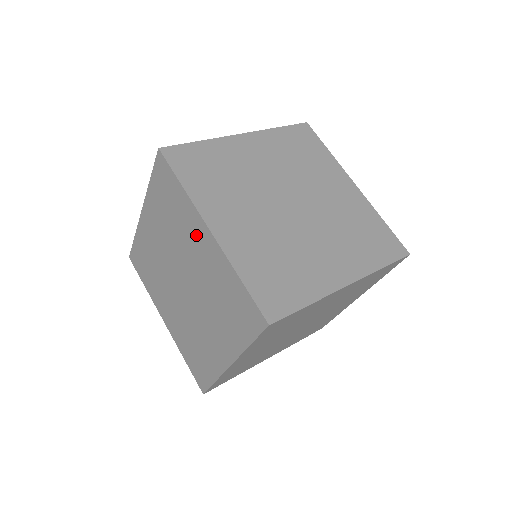
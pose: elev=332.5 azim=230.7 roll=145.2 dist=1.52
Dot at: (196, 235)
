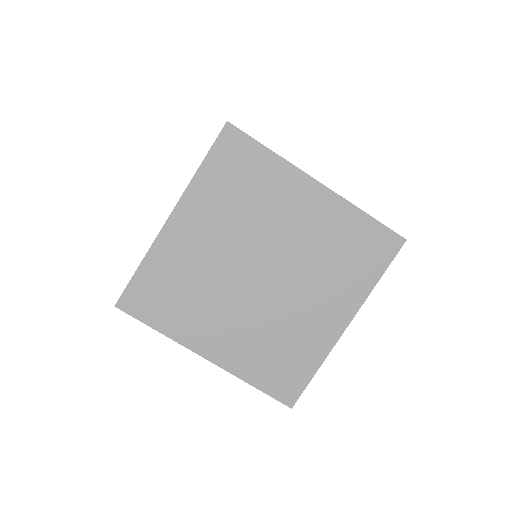
Dot at: (295, 198)
